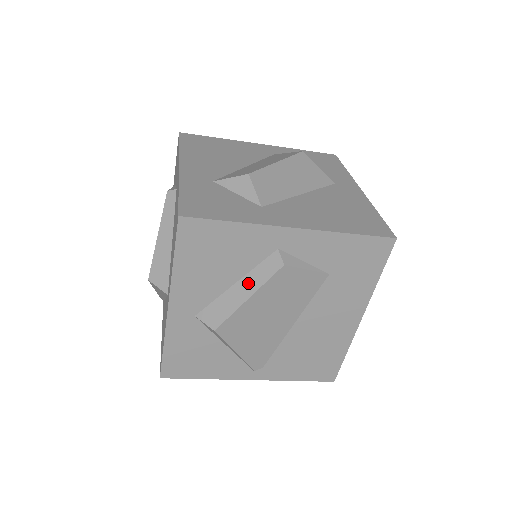
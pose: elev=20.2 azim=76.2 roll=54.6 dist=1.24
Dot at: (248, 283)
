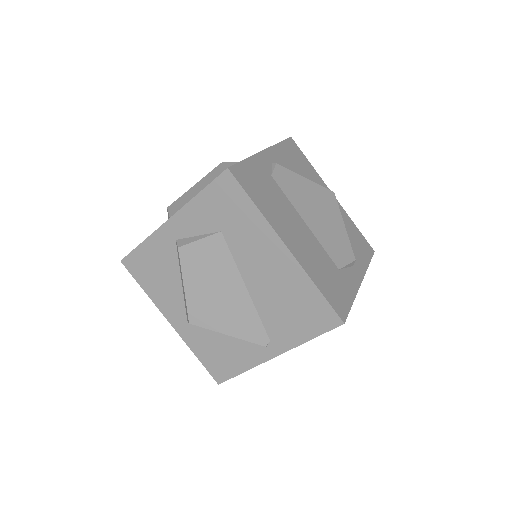
Dot at: (181, 276)
